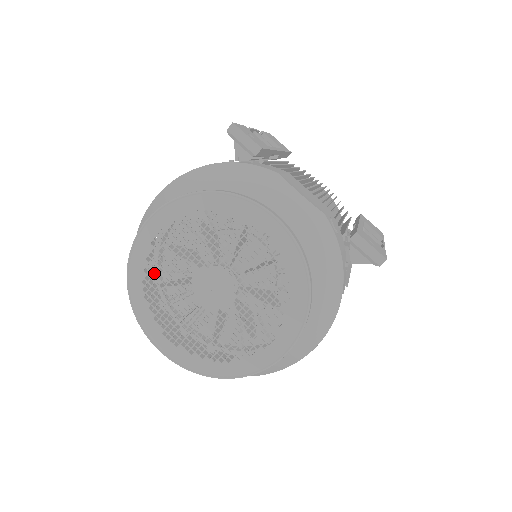
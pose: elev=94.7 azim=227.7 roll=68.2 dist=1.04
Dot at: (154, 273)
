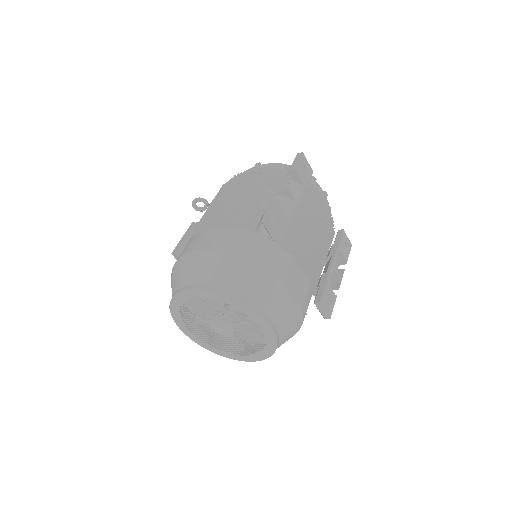
Dot at: (189, 307)
